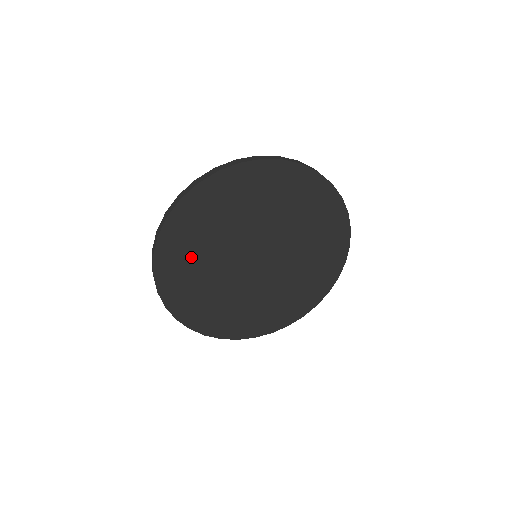
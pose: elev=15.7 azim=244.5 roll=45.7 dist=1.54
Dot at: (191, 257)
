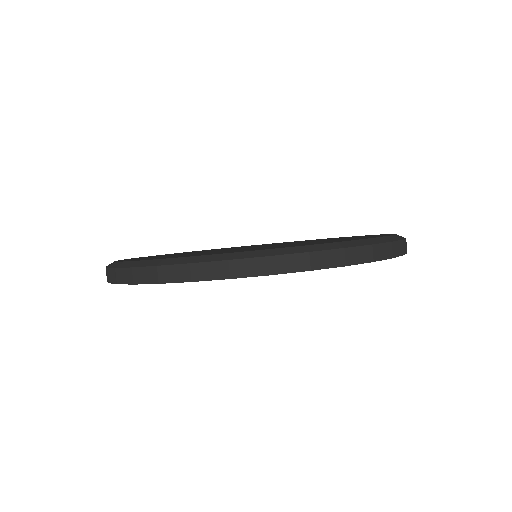
Dot at: occluded
